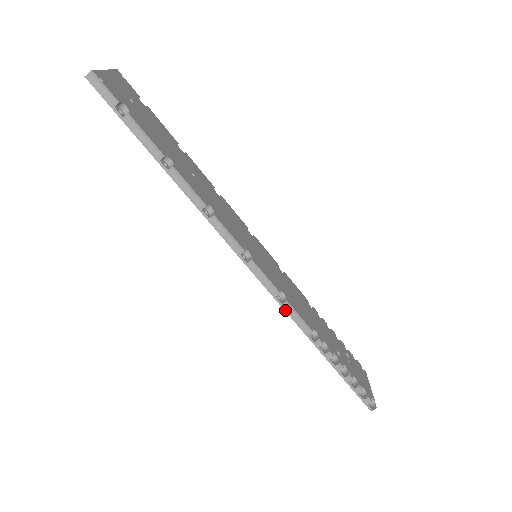
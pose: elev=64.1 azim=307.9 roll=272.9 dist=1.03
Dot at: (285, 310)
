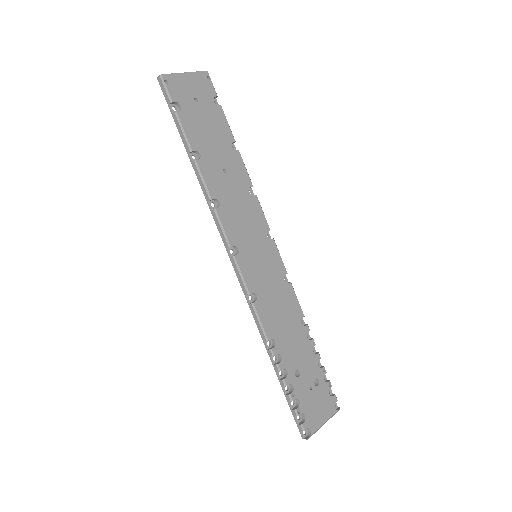
Dot at: (251, 310)
